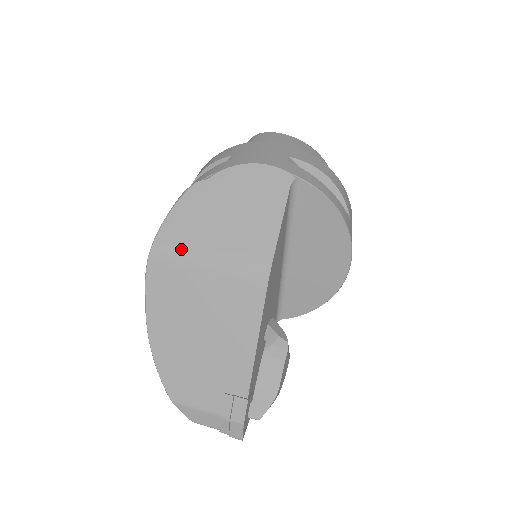
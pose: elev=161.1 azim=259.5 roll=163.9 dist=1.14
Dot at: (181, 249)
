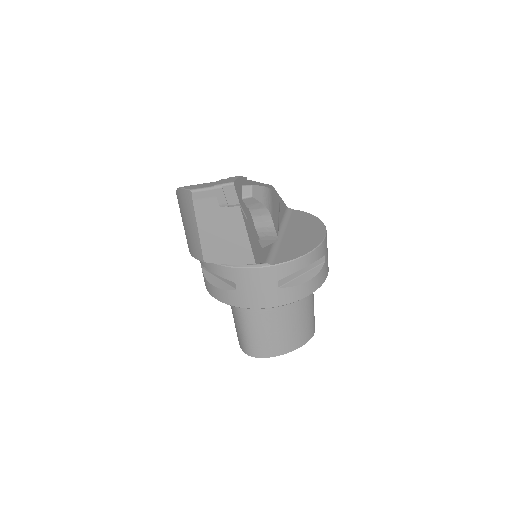
Dot at: occluded
